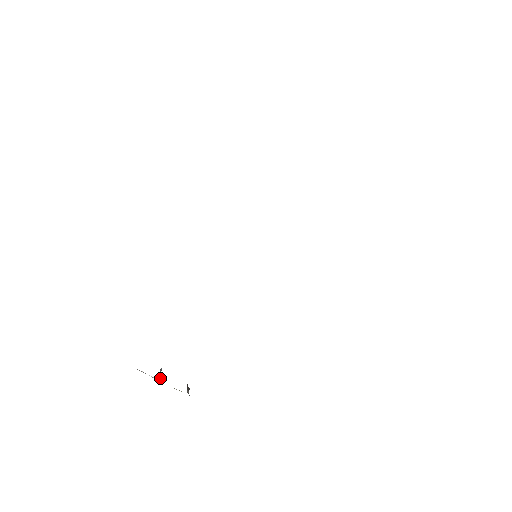
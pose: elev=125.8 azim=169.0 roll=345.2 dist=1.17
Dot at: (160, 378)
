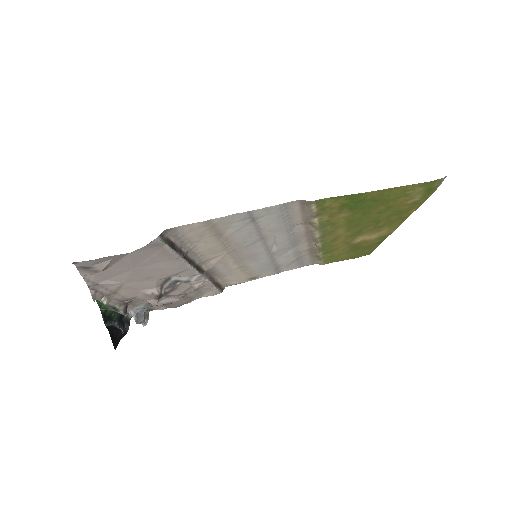
Dot at: (137, 320)
